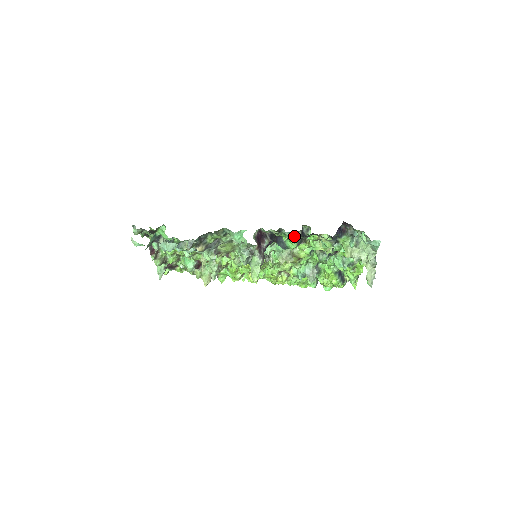
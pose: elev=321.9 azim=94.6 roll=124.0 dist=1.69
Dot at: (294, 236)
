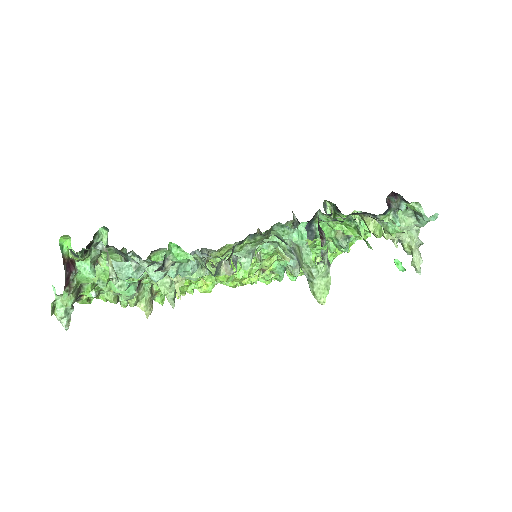
Dot at: occluded
